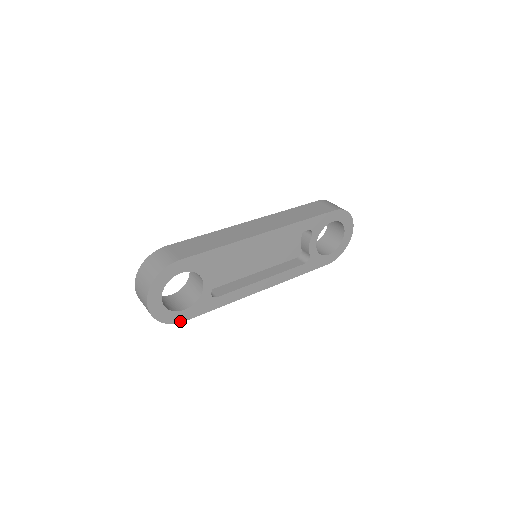
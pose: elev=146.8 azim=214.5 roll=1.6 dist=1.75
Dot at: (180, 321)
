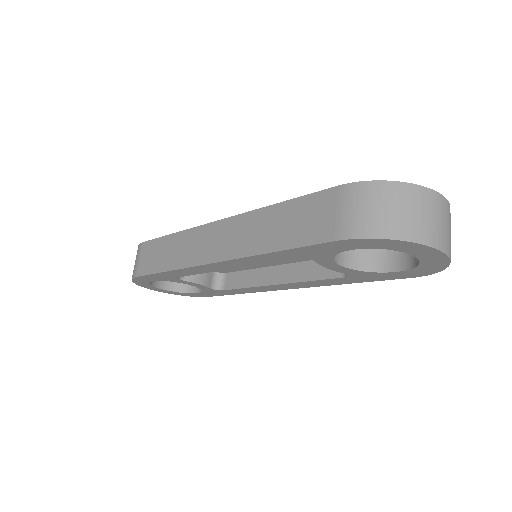
Dot at: (204, 296)
